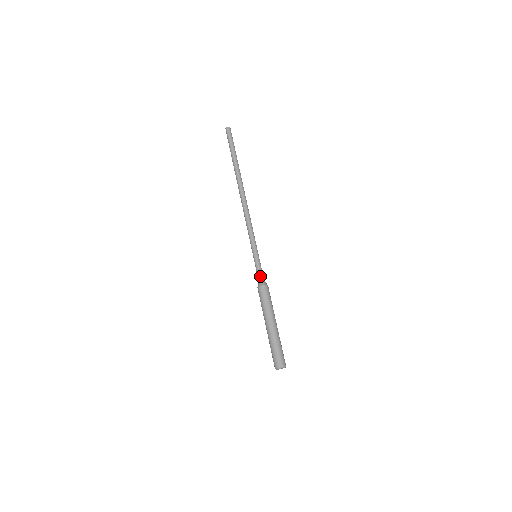
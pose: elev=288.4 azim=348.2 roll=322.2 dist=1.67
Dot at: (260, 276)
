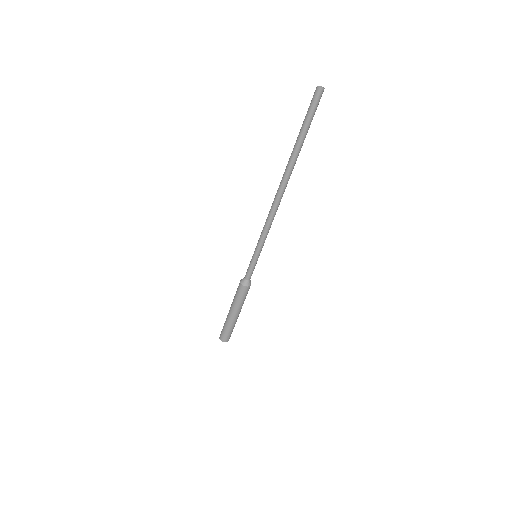
Dot at: occluded
